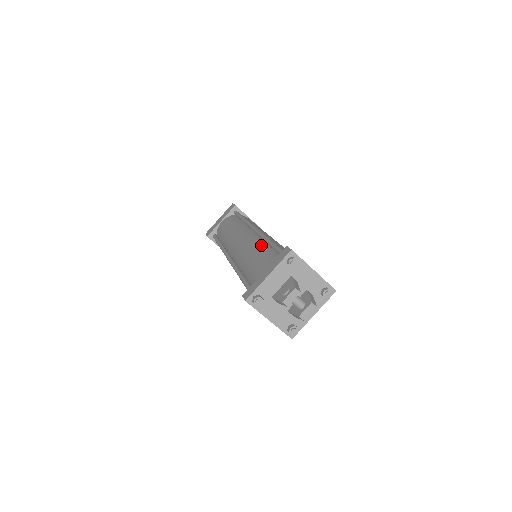
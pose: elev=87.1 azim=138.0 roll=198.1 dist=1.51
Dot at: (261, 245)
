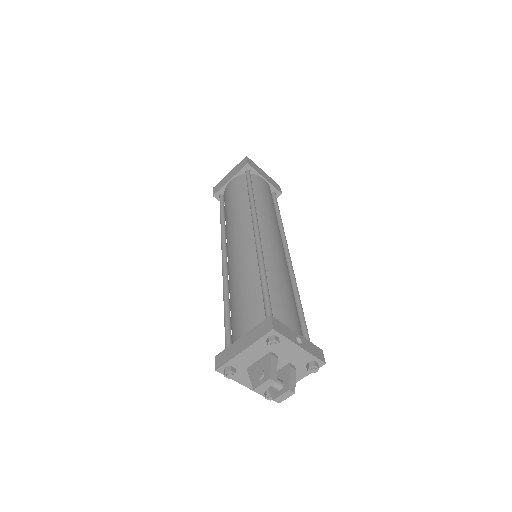
Dot at: (253, 273)
